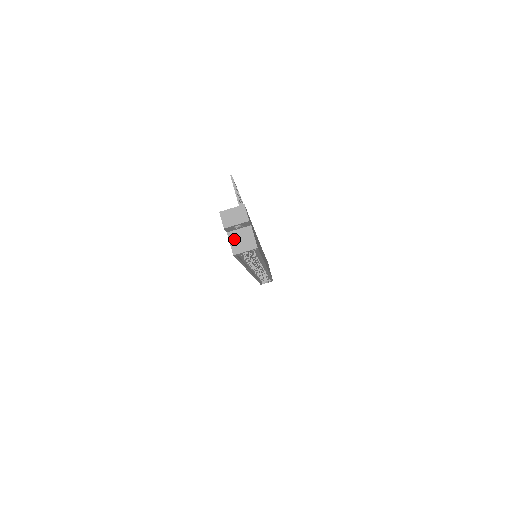
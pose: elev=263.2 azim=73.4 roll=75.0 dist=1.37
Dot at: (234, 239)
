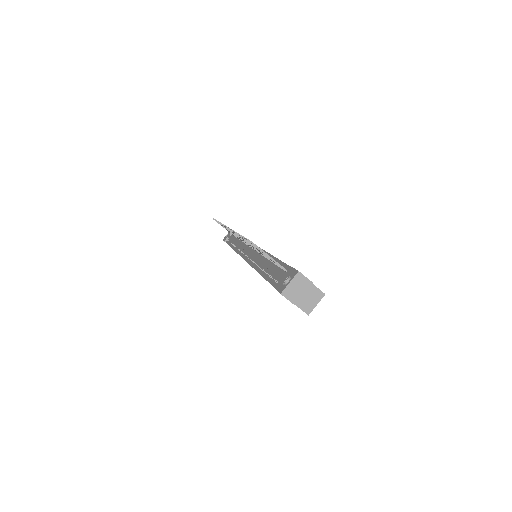
Dot at: (300, 301)
